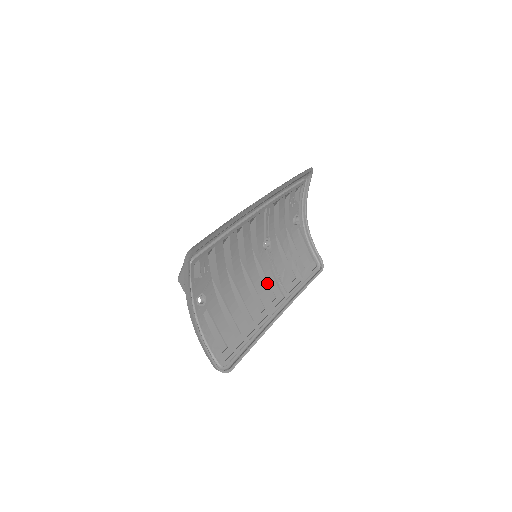
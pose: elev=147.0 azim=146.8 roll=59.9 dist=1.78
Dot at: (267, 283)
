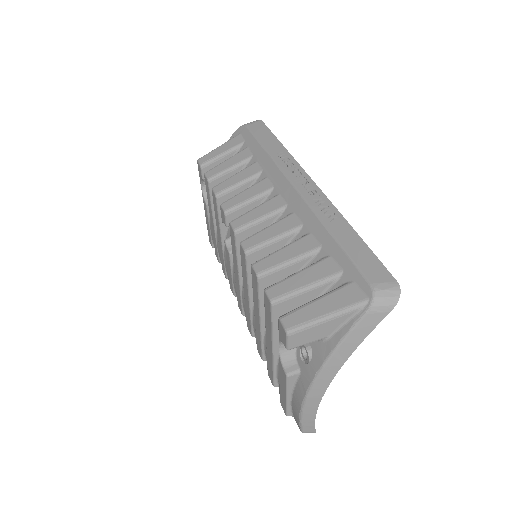
Dot at: occluded
